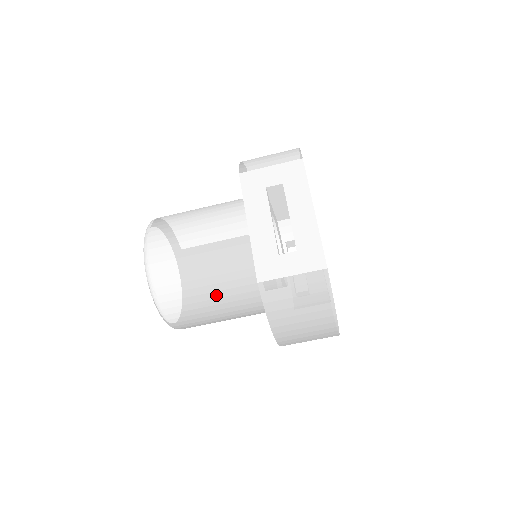
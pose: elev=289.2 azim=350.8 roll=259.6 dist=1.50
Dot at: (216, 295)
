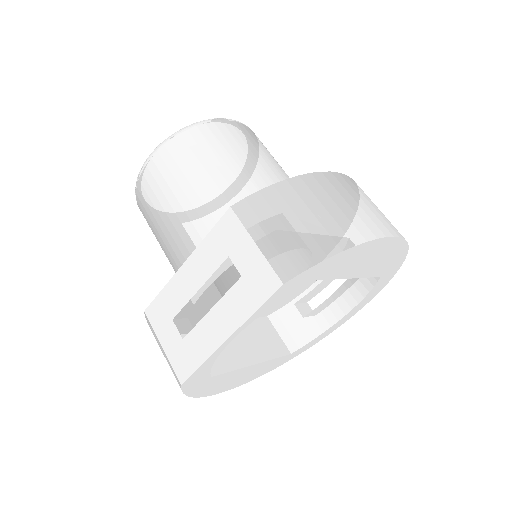
Dot at: (166, 255)
